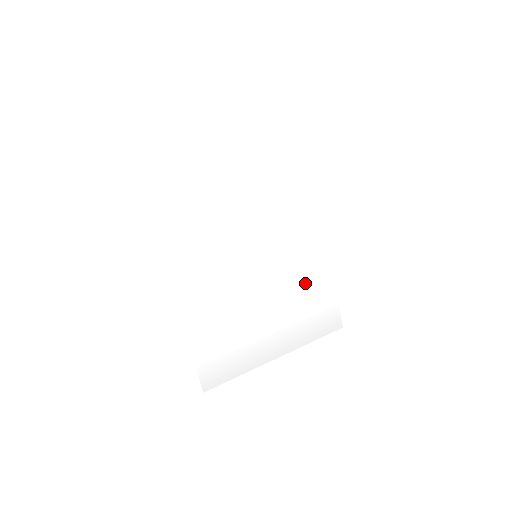
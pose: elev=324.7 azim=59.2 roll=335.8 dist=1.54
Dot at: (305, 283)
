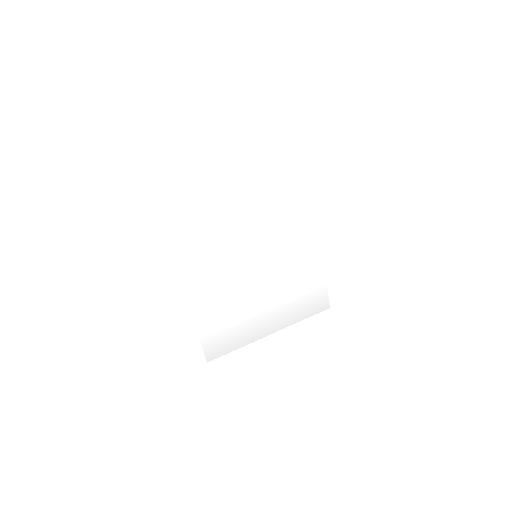
Dot at: (299, 275)
